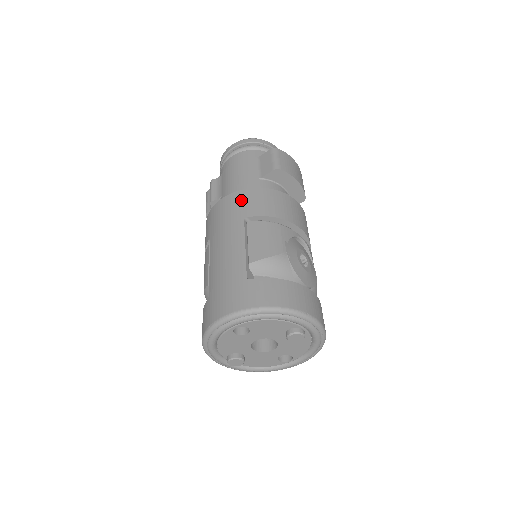
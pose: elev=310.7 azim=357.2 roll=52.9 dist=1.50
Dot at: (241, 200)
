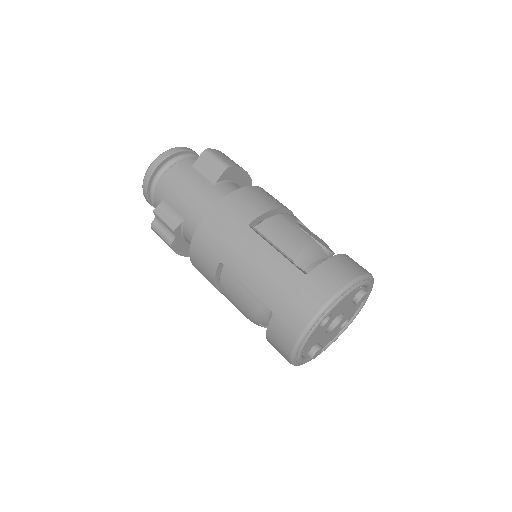
Dot at: (228, 211)
